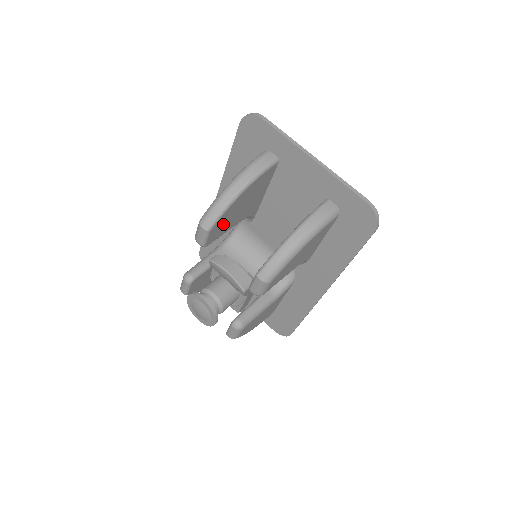
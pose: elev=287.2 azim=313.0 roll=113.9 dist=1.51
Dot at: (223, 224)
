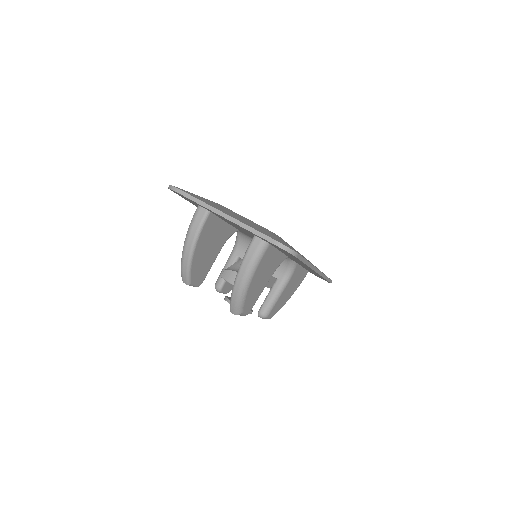
Dot at: (201, 269)
